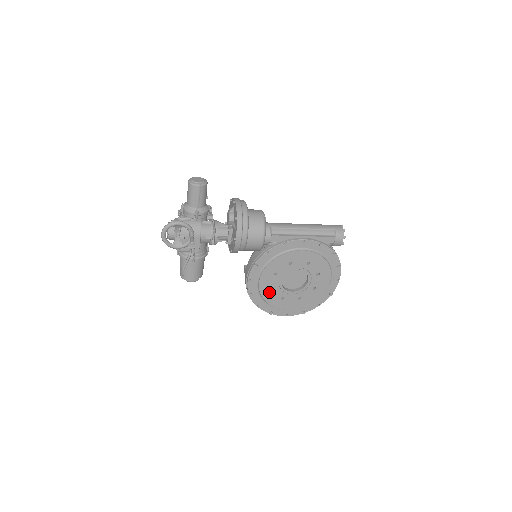
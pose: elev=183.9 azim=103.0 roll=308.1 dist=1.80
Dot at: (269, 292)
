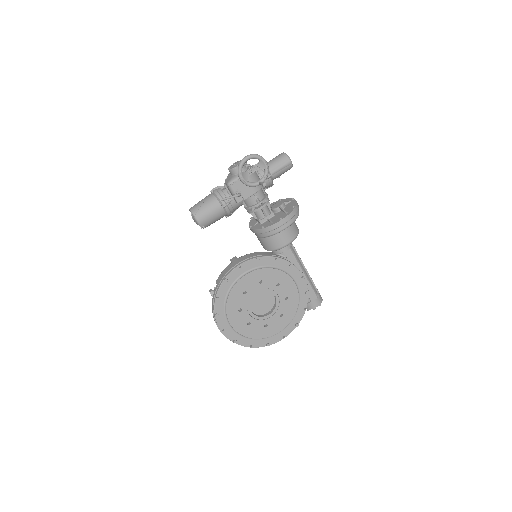
Dot at: (239, 293)
